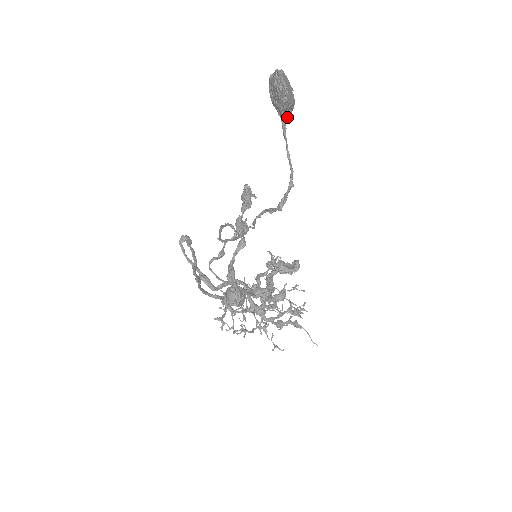
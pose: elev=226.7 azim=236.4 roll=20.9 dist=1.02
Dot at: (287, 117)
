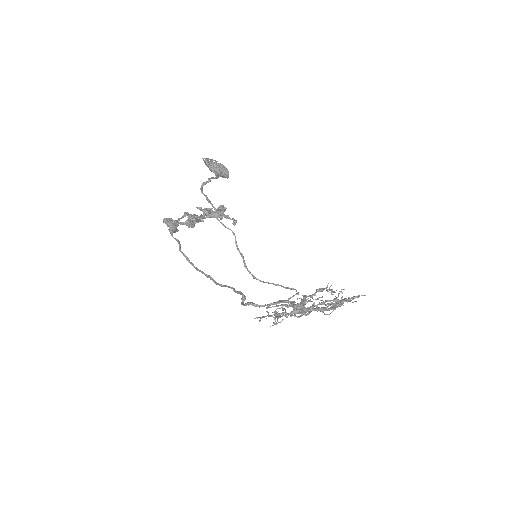
Dot at: (222, 173)
